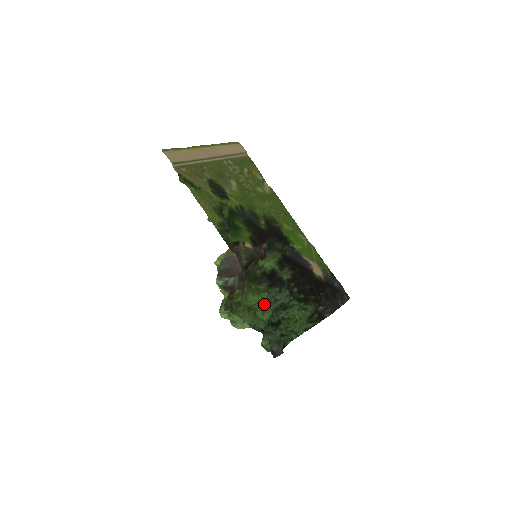
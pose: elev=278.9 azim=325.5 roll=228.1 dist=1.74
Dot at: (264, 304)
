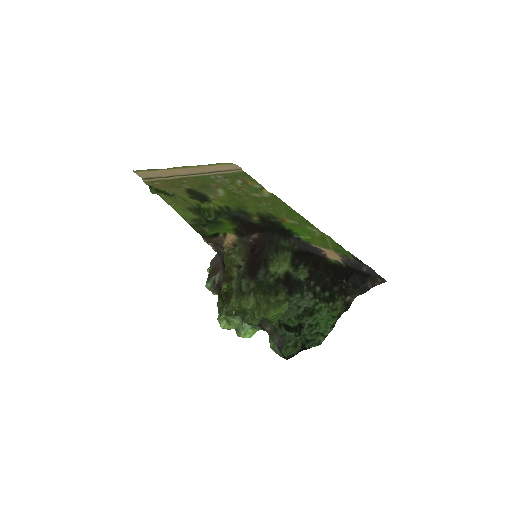
Dot at: (285, 314)
